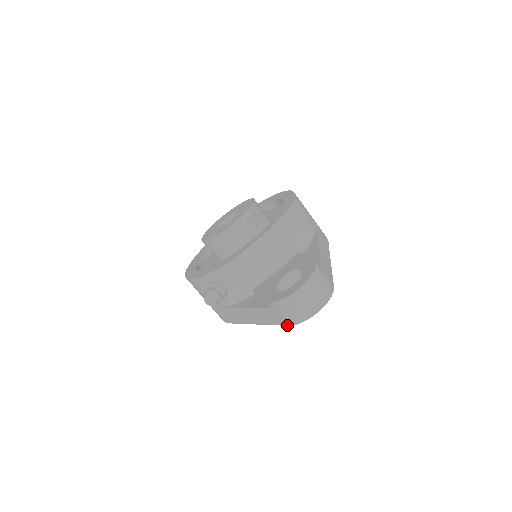
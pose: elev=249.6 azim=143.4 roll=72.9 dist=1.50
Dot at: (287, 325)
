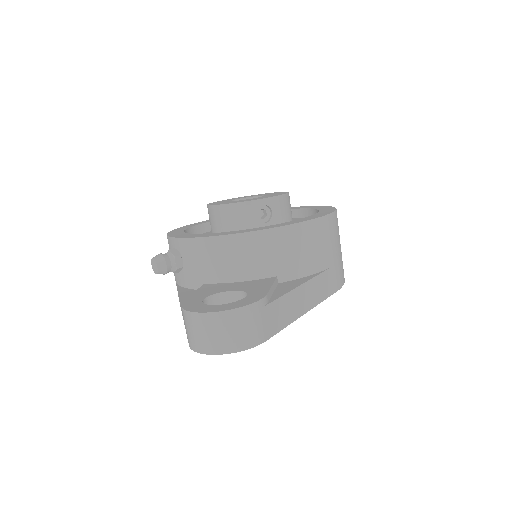
Dot at: (189, 344)
